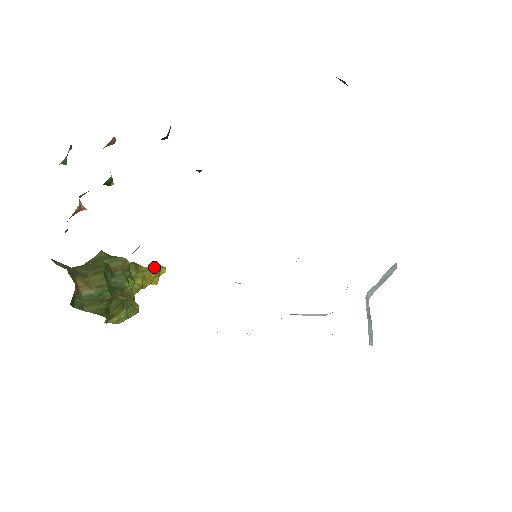
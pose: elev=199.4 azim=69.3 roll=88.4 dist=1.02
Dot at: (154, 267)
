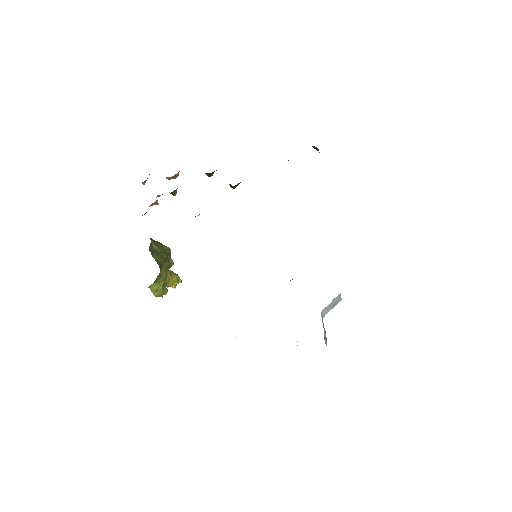
Dot at: (176, 274)
